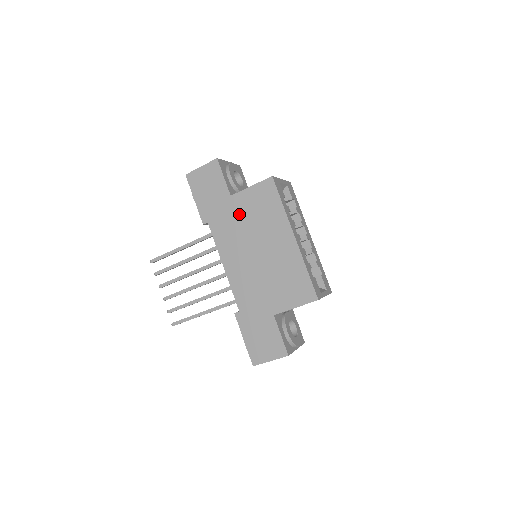
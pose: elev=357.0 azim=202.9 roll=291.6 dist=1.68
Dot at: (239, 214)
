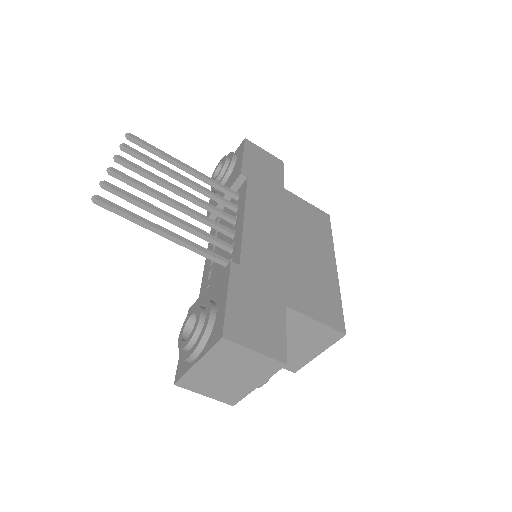
Dot at: (286, 204)
